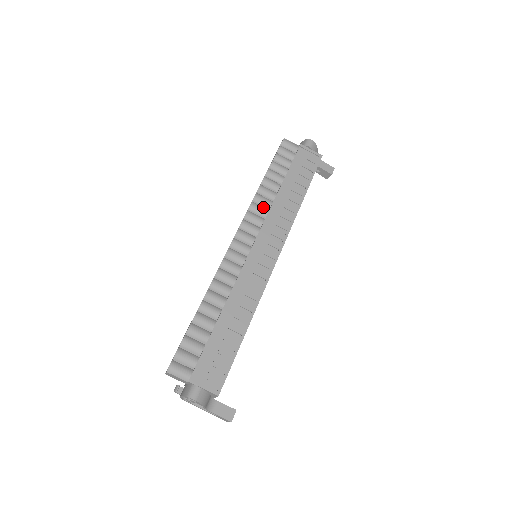
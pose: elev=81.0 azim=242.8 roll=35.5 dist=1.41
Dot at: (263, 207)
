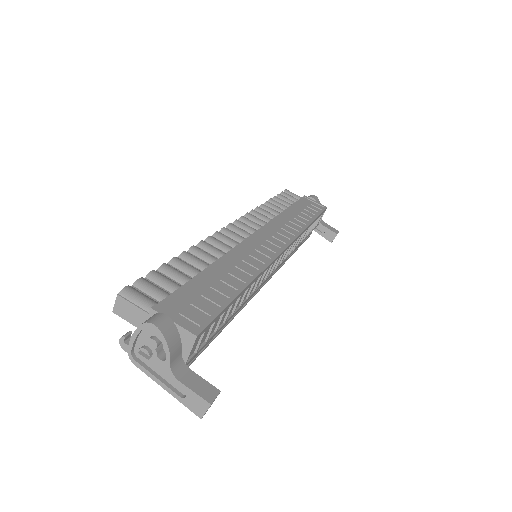
Dot at: (266, 216)
